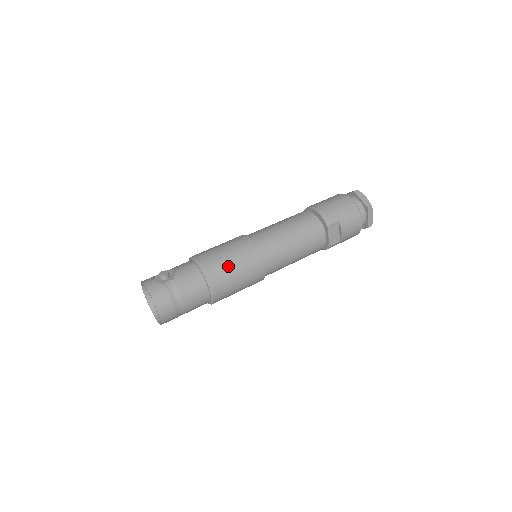
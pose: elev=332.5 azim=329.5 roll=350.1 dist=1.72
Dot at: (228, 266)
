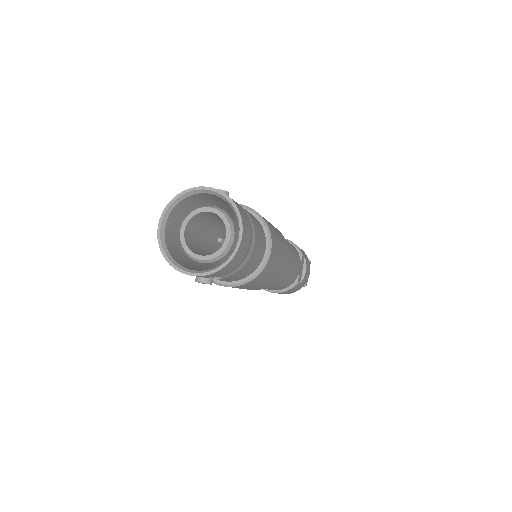
Dot at: (274, 229)
